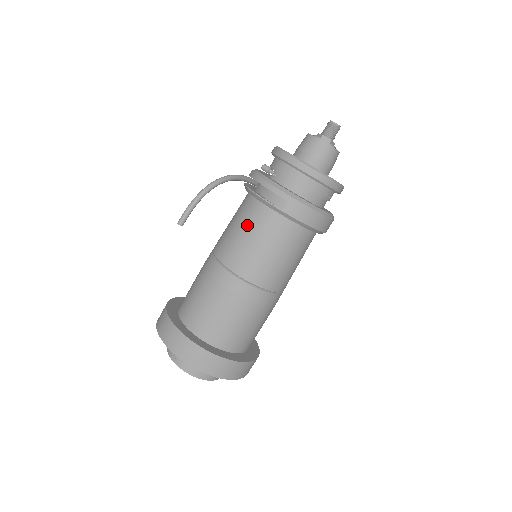
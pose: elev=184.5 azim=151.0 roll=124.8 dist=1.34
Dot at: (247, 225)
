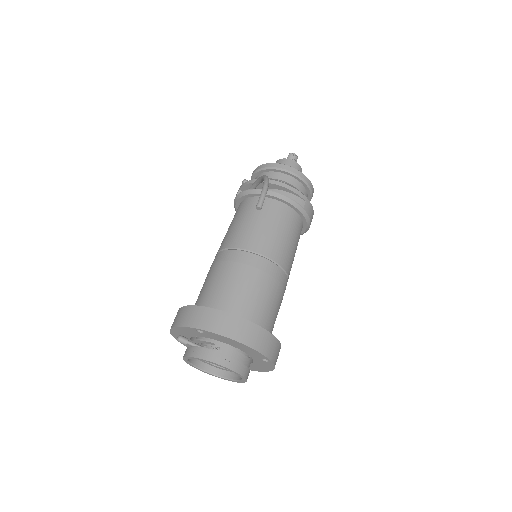
Dot at: (275, 220)
